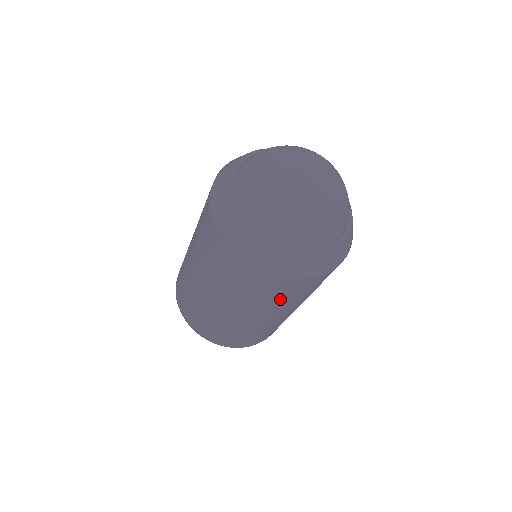
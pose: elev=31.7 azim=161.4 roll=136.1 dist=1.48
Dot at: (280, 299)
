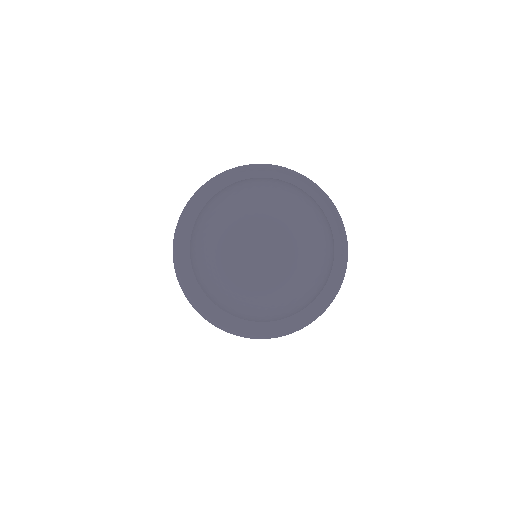
Dot at: occluded
